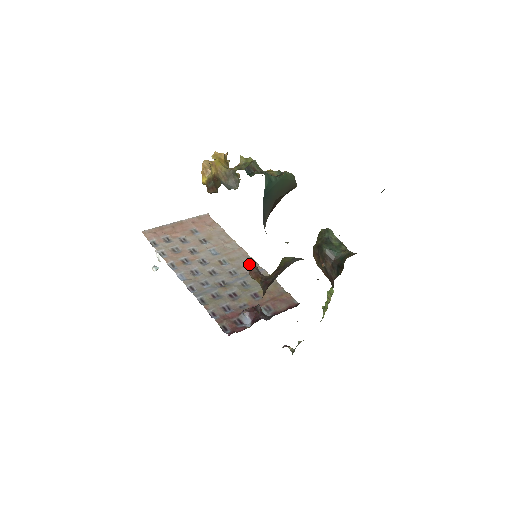
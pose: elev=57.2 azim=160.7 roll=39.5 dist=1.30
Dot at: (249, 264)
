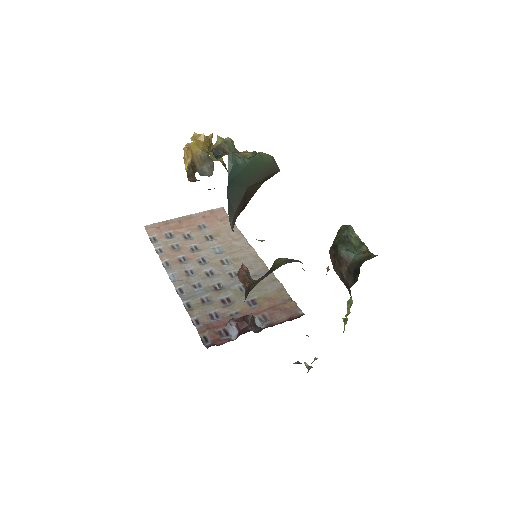
Dot at: (255, 265)
